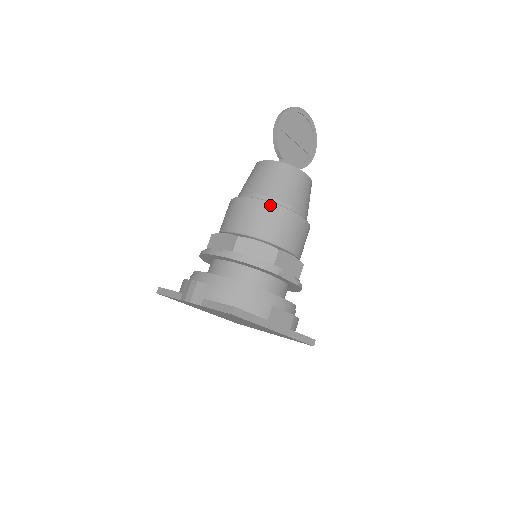
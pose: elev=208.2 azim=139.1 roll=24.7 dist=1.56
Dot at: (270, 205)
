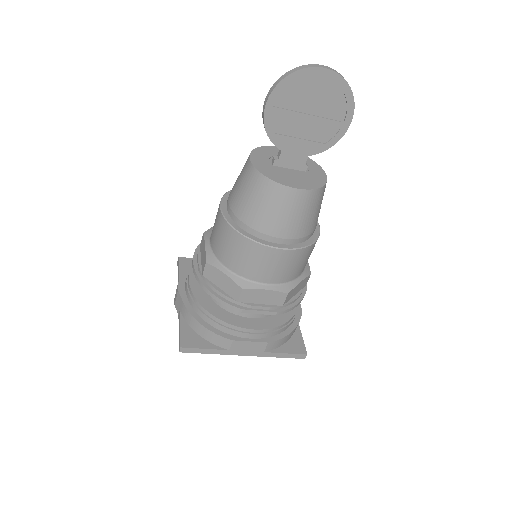
Dot at: (237, 236)
